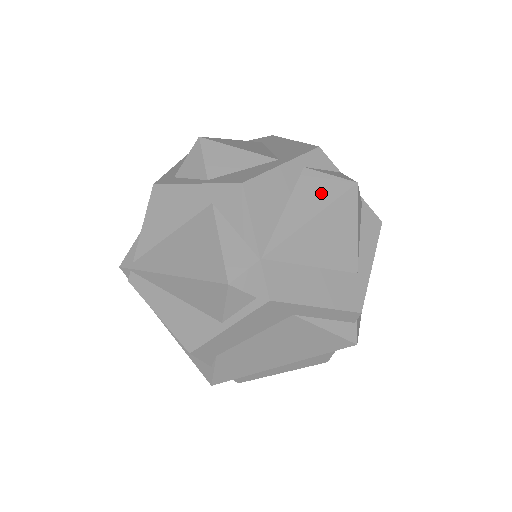
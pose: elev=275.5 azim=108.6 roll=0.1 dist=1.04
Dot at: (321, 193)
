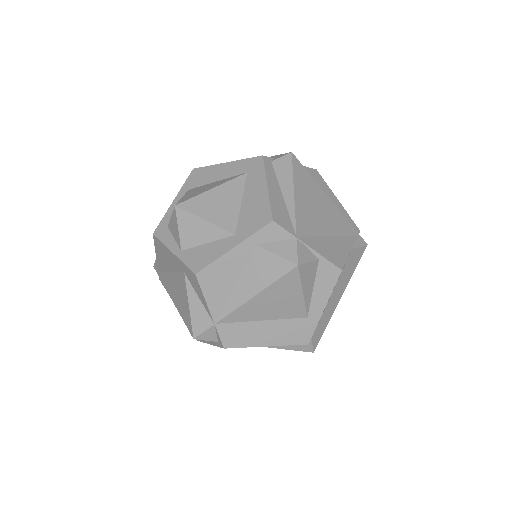
Dot at: (265, 273)
